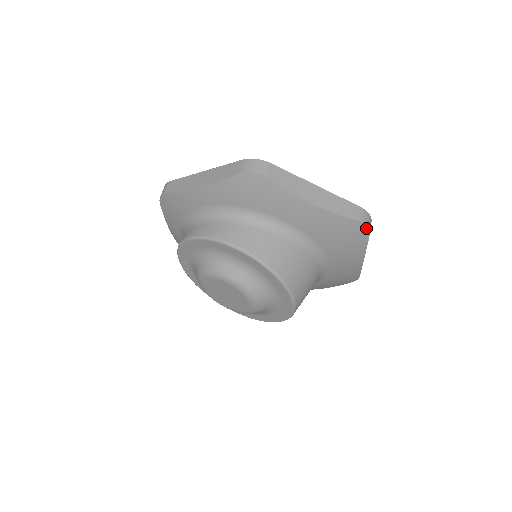
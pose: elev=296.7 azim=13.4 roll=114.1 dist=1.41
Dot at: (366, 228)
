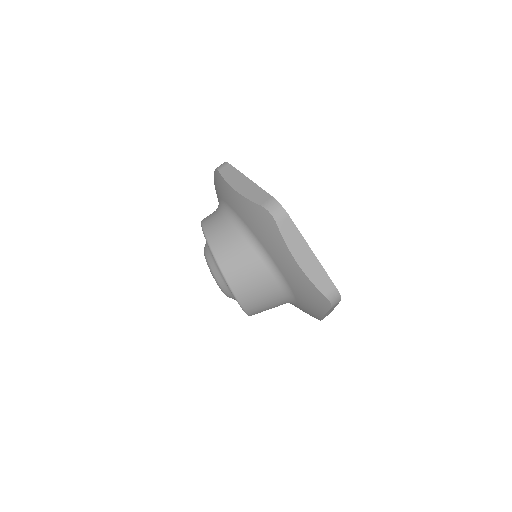
Dot at: (270, 215)
